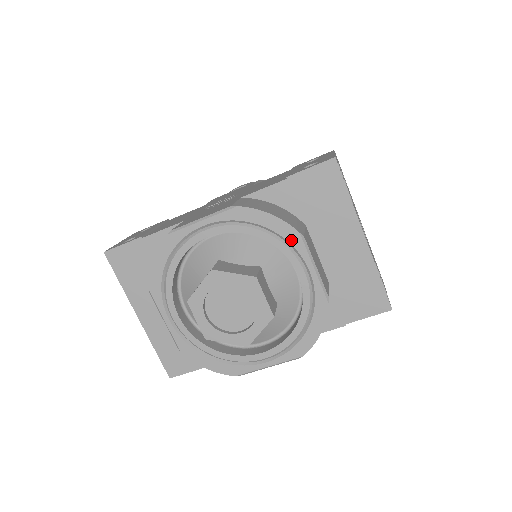
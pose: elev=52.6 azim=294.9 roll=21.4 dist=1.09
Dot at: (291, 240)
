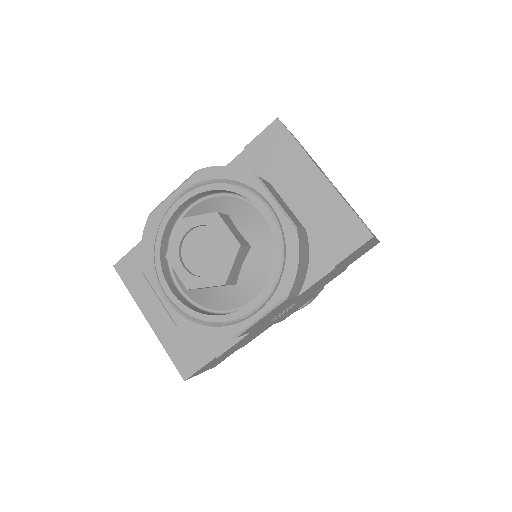
Dot at: (248, 182)
